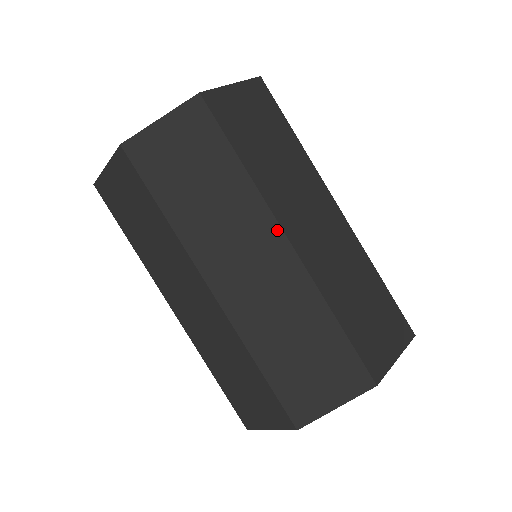
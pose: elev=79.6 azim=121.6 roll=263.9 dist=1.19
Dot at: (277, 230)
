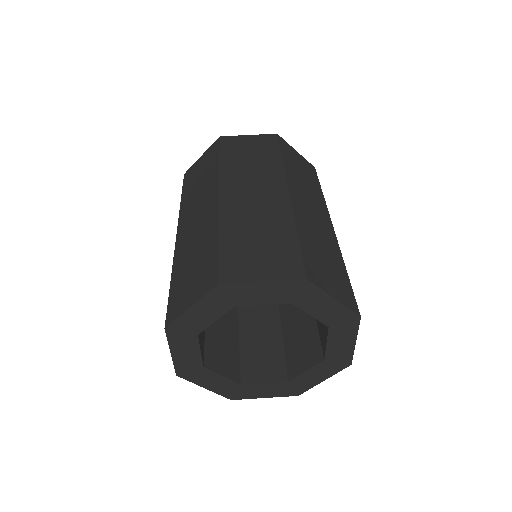
Dot at: (284, 184)
